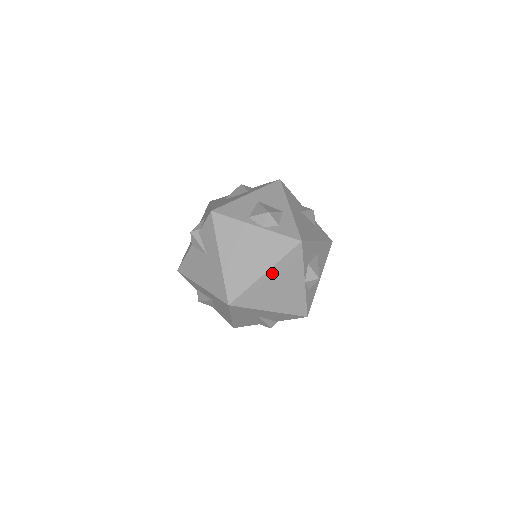
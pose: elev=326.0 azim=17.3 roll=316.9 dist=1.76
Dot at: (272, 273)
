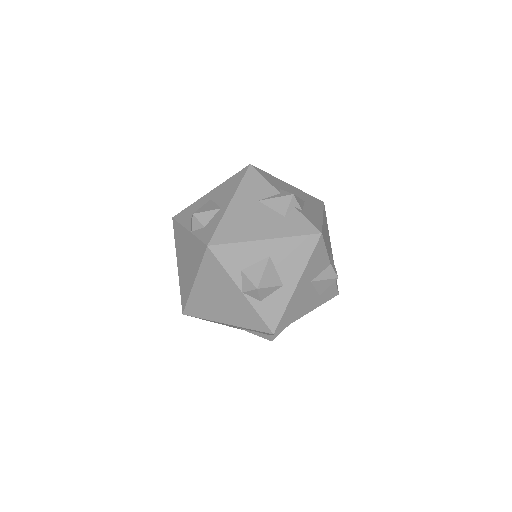
Dot at: (201, 282)
